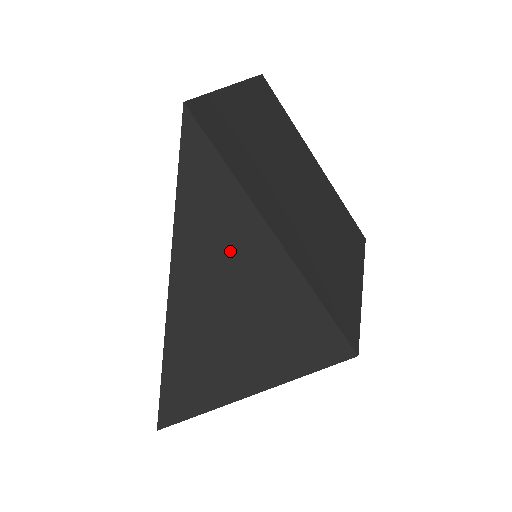
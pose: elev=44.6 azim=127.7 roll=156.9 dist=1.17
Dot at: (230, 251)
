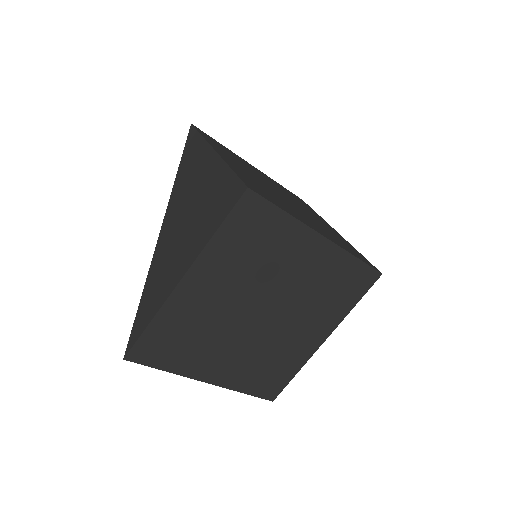
Dot at: (194, 173)
